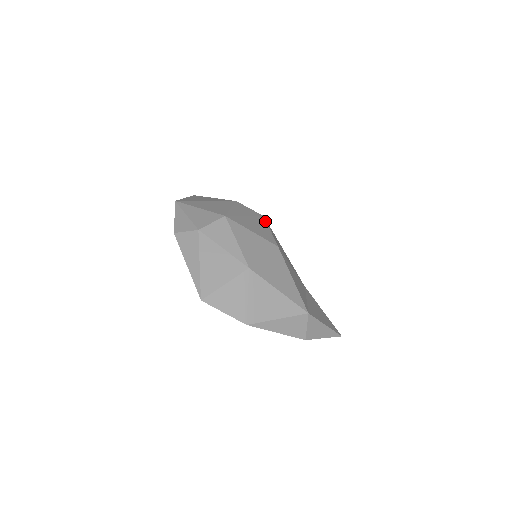
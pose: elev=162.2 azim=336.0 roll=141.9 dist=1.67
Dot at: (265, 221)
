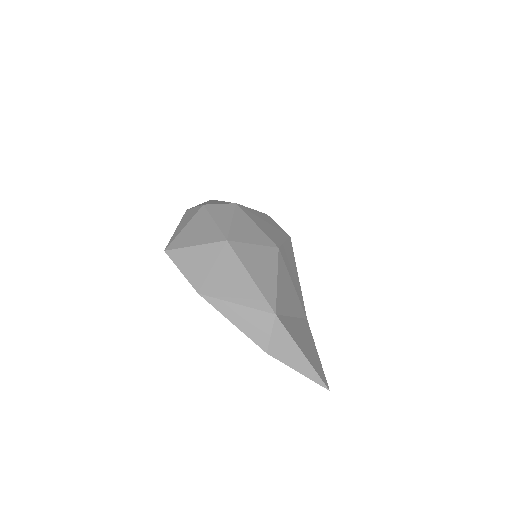
Dot at: (287, 237)
